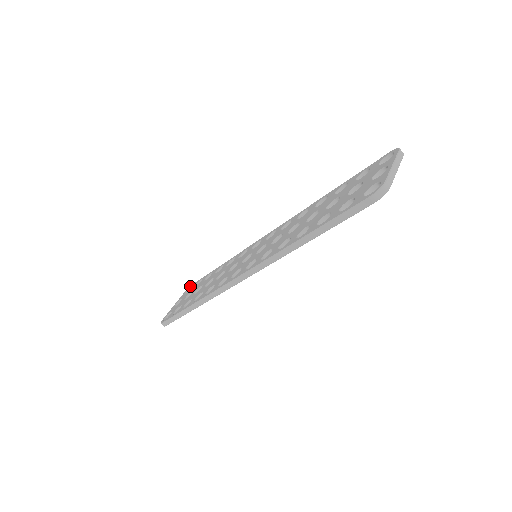
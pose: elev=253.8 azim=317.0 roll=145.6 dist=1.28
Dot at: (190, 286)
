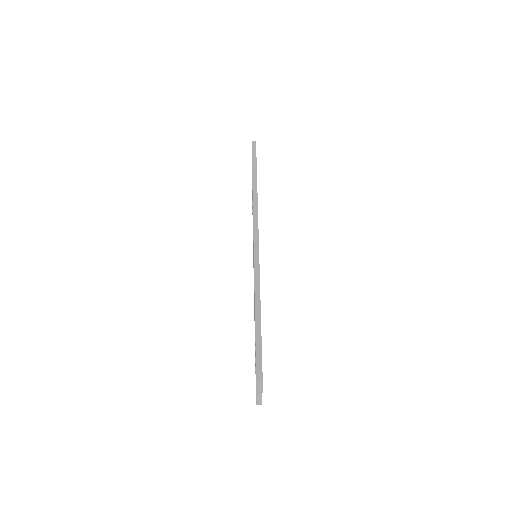
Dot at: occluded
